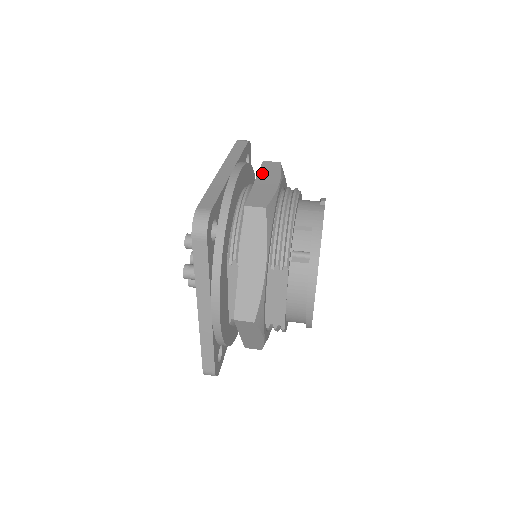
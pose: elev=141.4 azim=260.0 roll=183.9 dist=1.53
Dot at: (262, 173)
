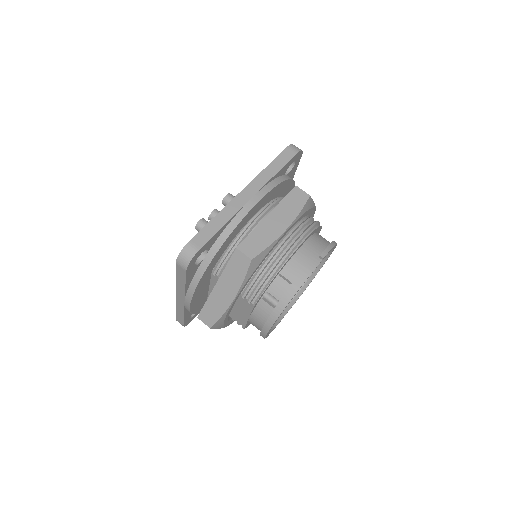
Dot at: (282, 206)
